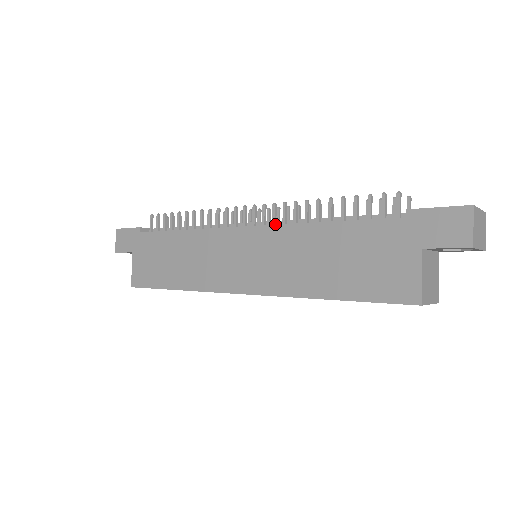
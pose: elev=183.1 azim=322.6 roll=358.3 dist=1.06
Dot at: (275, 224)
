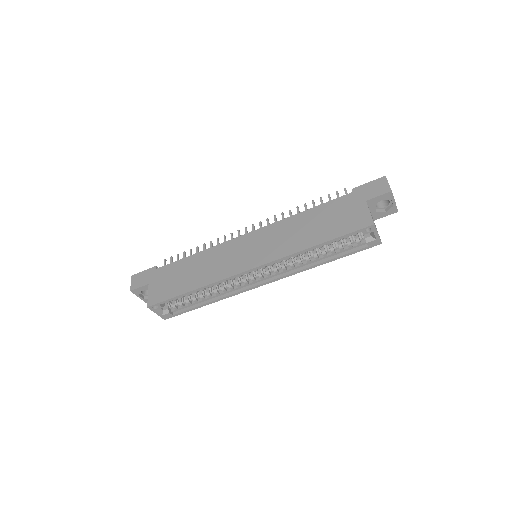
Dot at: occluded
